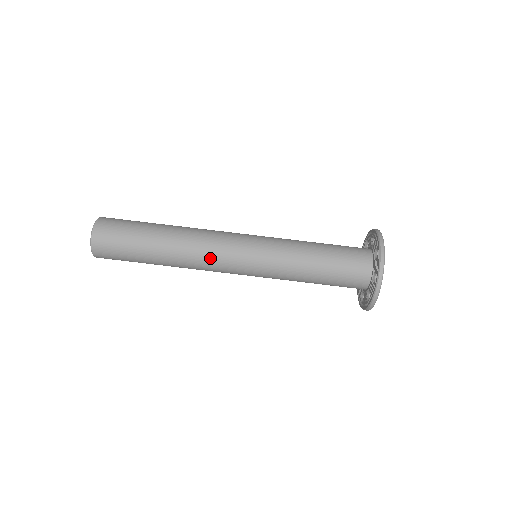
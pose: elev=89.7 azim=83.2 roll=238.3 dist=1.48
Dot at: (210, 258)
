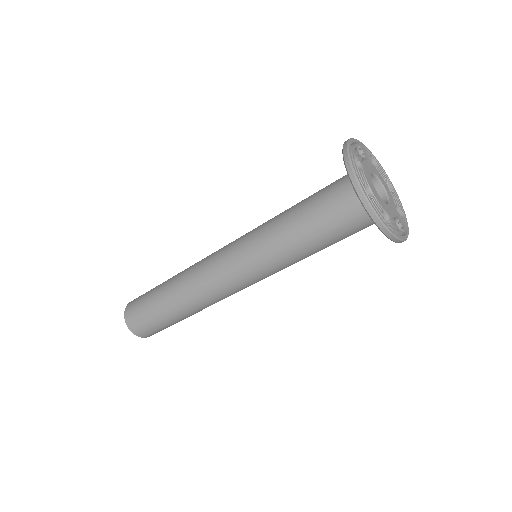
Dot at: occluded
